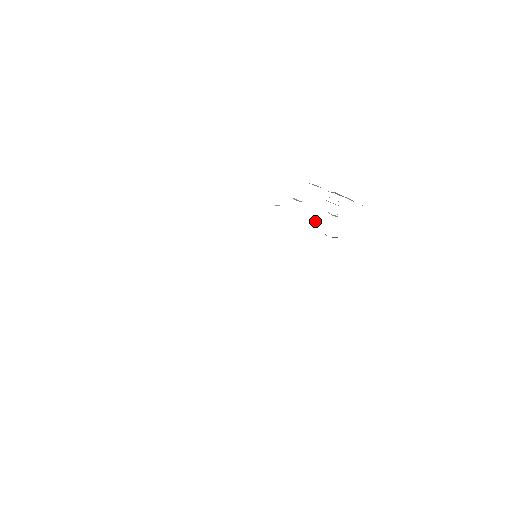
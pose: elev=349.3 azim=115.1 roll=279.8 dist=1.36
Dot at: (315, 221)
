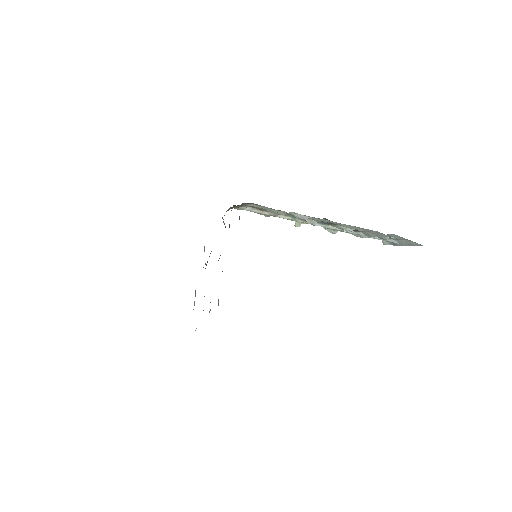
Dot at: (307, 221)
